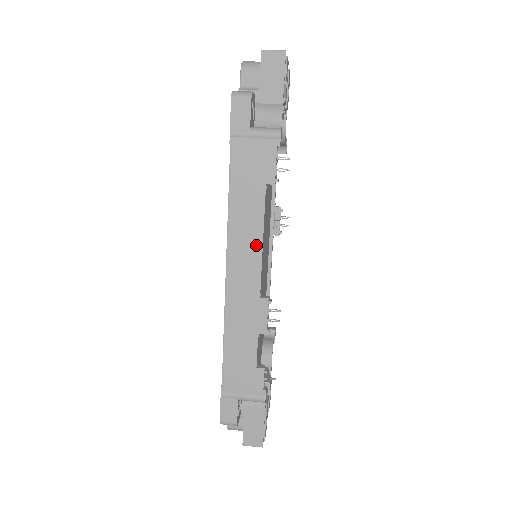
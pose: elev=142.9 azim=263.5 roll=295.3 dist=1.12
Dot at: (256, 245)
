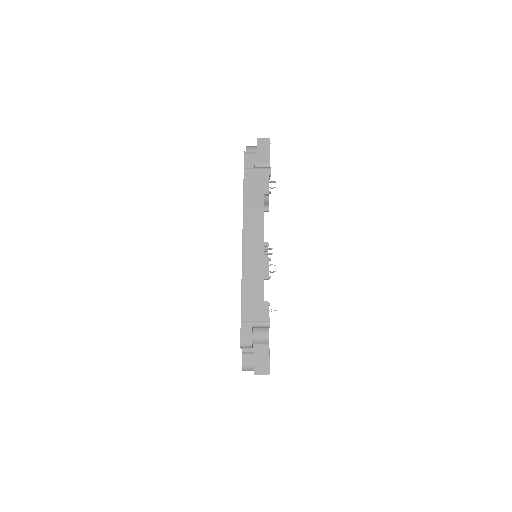
Dot at: (260, 226)
